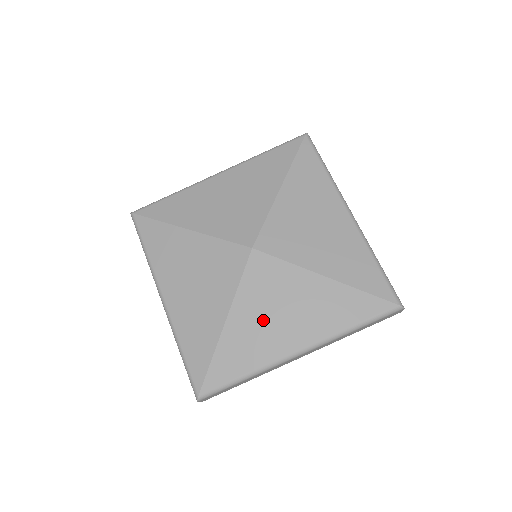
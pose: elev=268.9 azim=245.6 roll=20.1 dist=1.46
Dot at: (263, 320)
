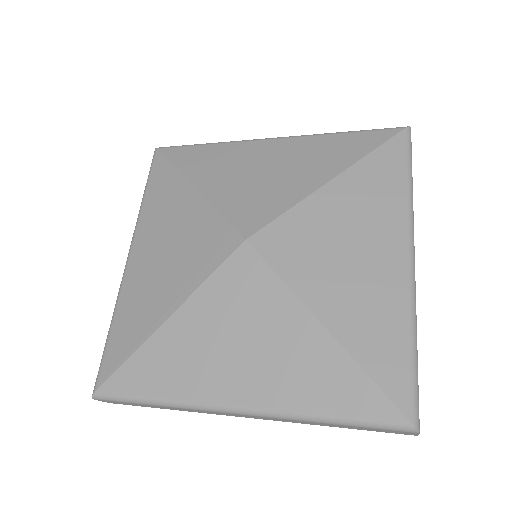
Dot at: (346, 276)
